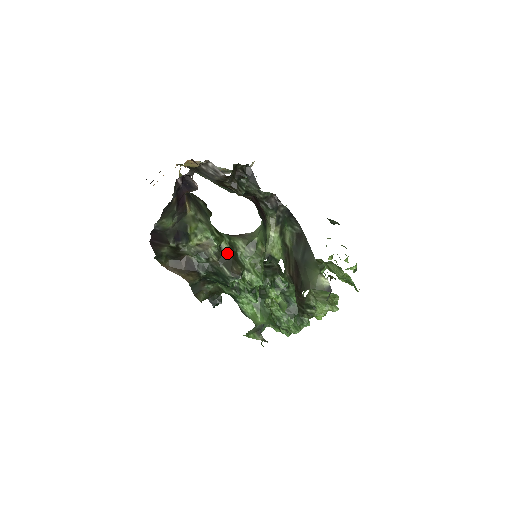
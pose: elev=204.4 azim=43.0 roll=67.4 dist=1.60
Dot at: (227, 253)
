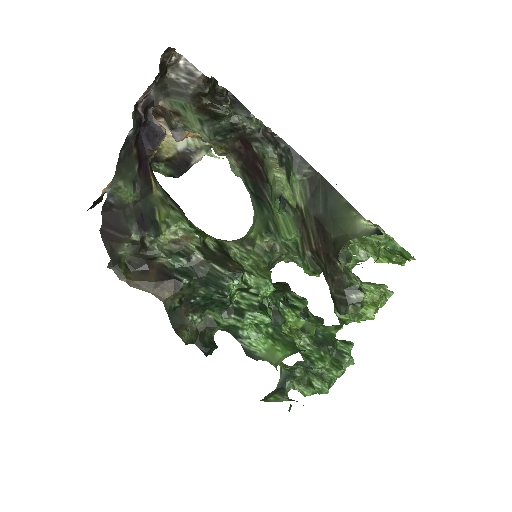
Dot at: (215, 250)
